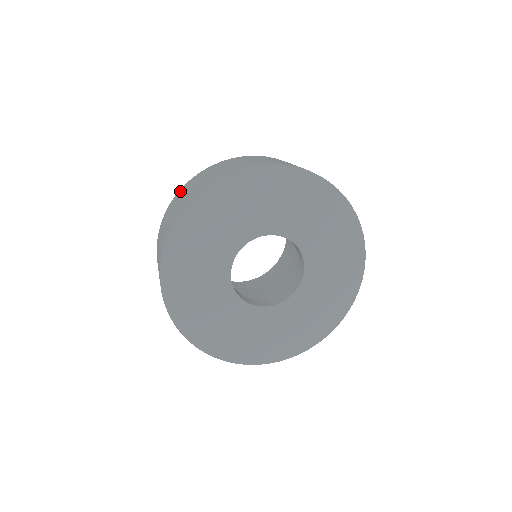
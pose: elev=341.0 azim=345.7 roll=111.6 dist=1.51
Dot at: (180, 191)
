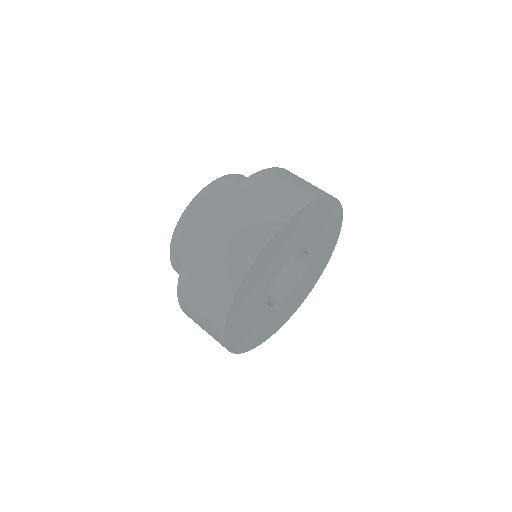
Dot at: (221, 208)
